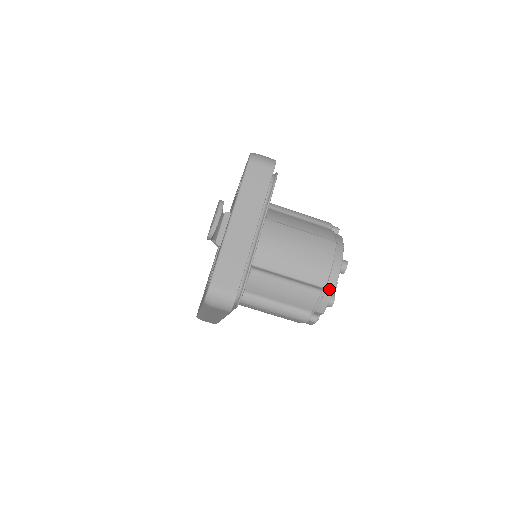
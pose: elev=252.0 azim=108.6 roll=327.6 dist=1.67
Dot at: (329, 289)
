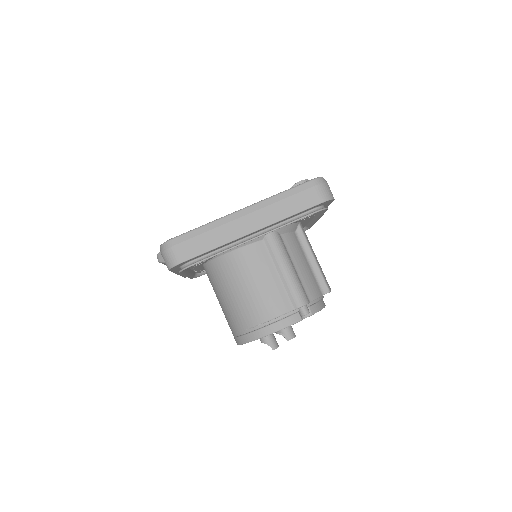
Dot at: (323, 302)
